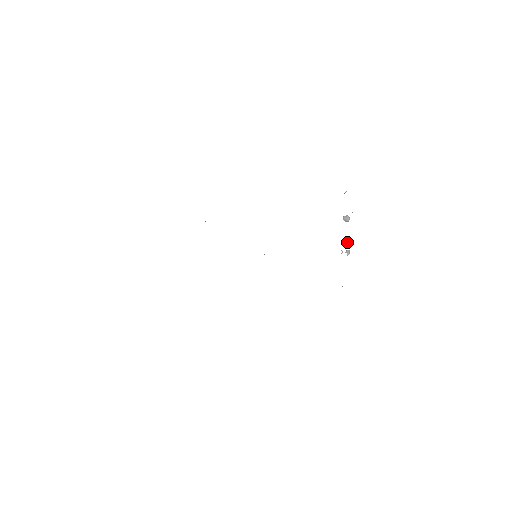
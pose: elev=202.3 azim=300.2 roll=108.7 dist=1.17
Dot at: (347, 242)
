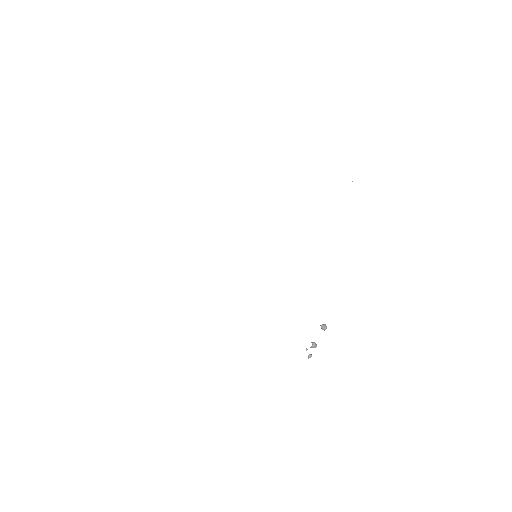
Dot at: (314, 346)
